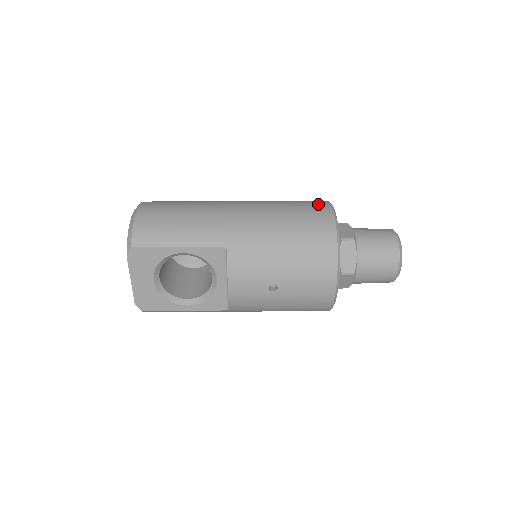
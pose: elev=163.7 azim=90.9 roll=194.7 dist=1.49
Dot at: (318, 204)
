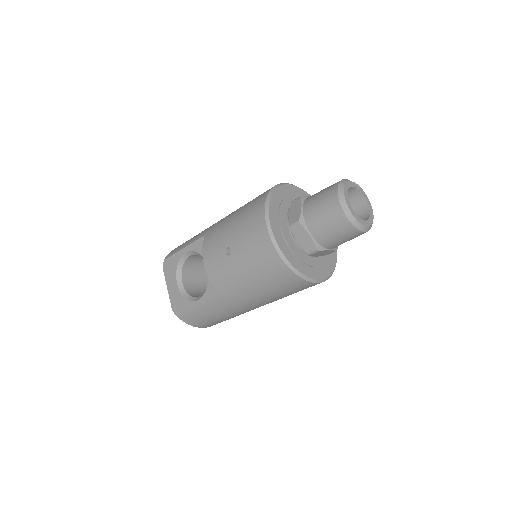
Dot at: occluded
